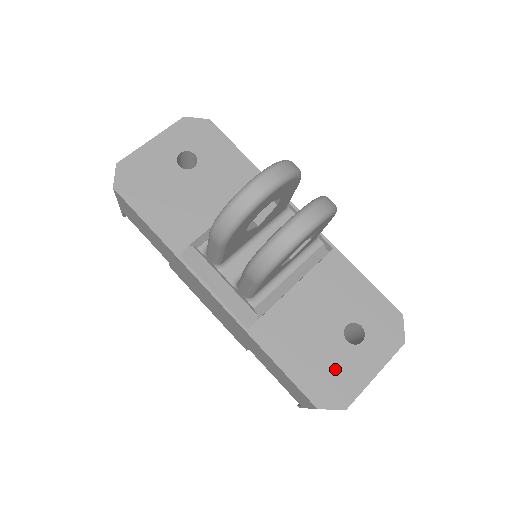
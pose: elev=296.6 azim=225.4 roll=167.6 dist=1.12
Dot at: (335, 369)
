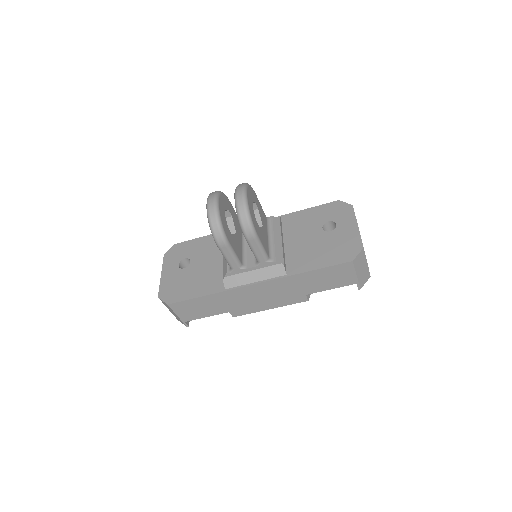
Dot at: (339, 243)
